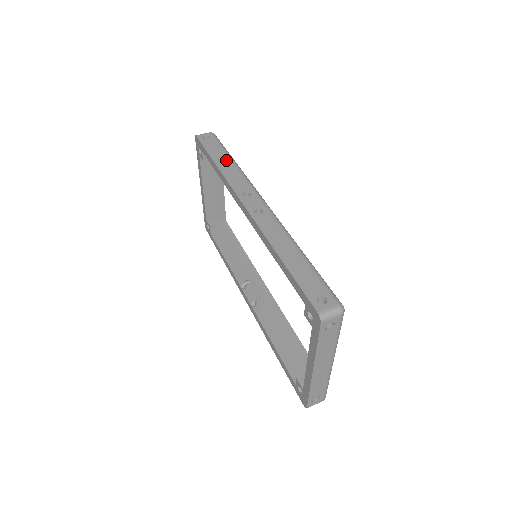
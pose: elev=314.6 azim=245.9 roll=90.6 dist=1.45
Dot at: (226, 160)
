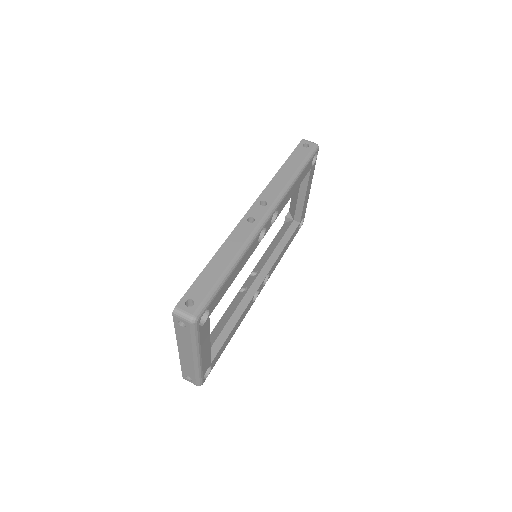
Dot at: (291, 170)
